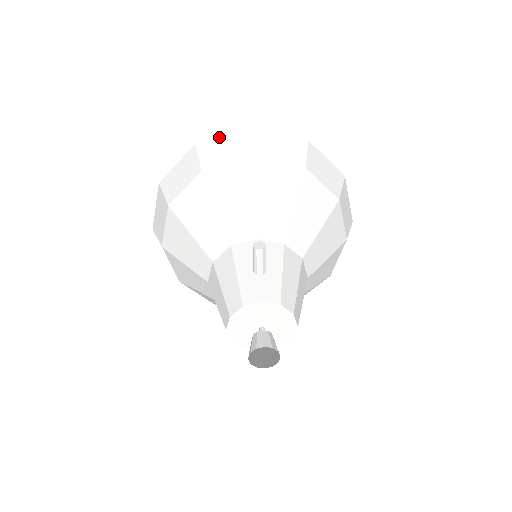
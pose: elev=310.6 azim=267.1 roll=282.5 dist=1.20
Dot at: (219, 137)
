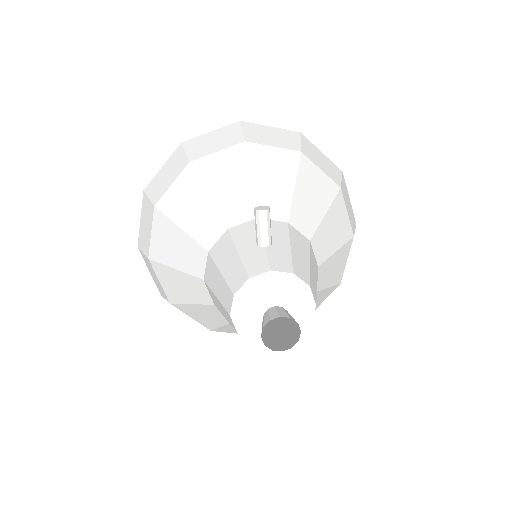
Dot at: (206, 133)
